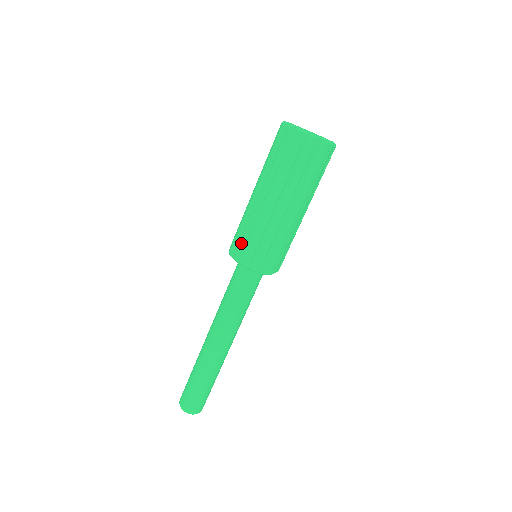
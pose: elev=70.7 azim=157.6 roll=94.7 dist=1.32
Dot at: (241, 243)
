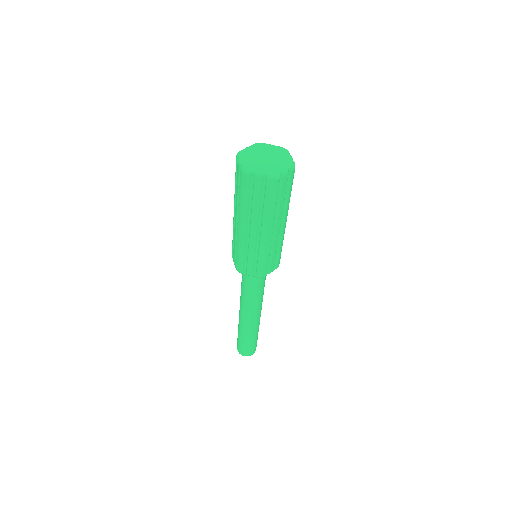
Dot at: (234, 253)
